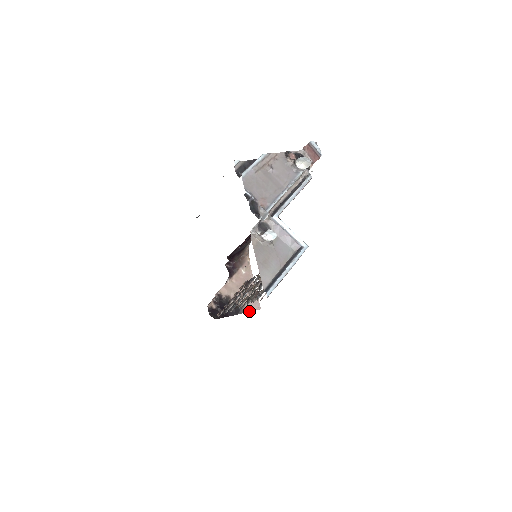
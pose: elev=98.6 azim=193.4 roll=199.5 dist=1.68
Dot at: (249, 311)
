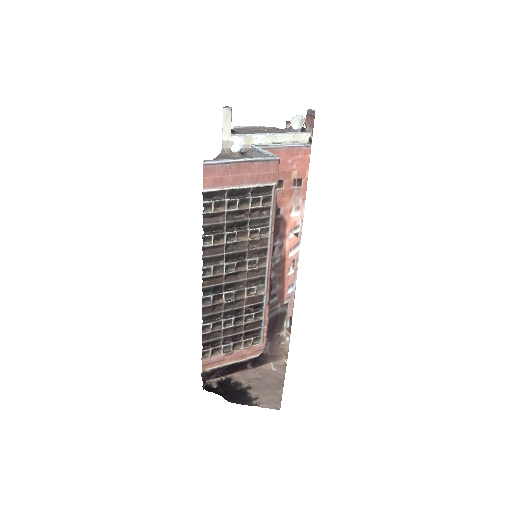
Dot at: (261, 407)
